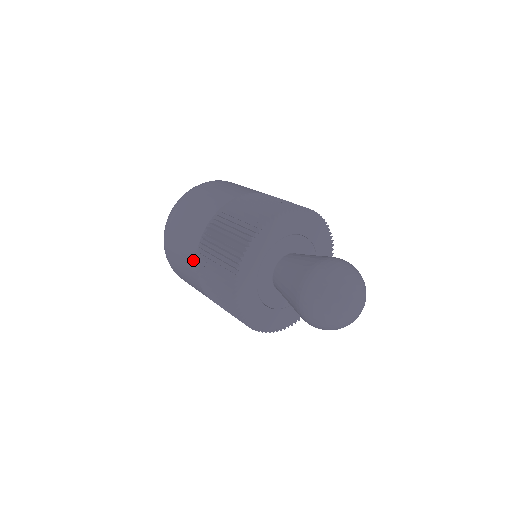
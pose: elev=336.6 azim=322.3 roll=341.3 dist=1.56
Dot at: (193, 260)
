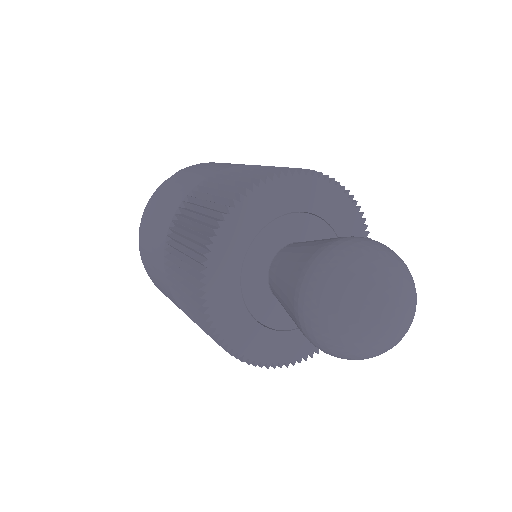
Dot at: (165, 283)
